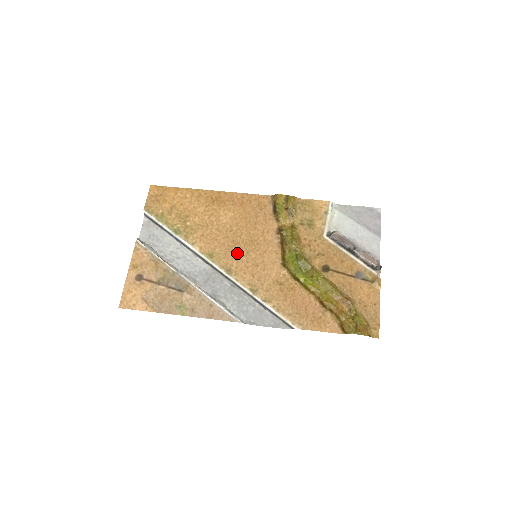
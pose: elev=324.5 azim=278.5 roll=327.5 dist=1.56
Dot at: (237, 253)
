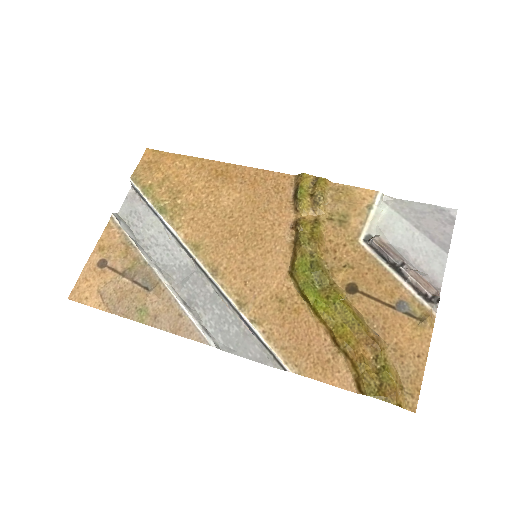
Dot at: (231, 248)
